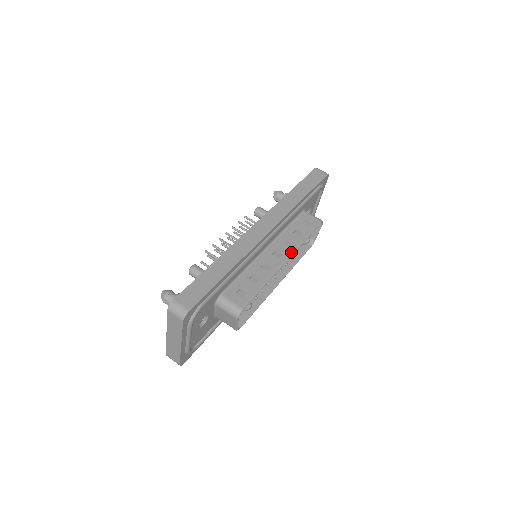
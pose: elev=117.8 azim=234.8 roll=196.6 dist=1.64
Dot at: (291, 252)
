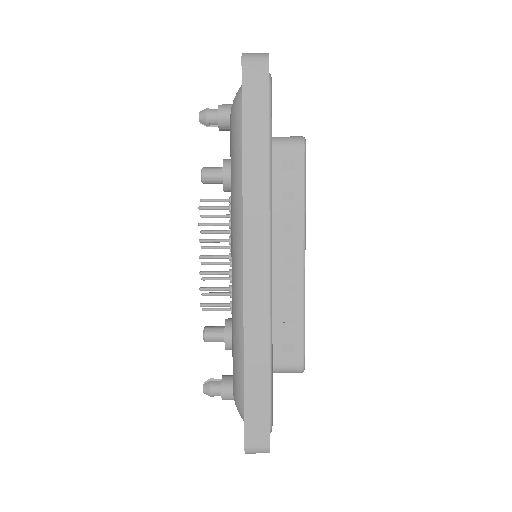
Dot at: (301, 240)
